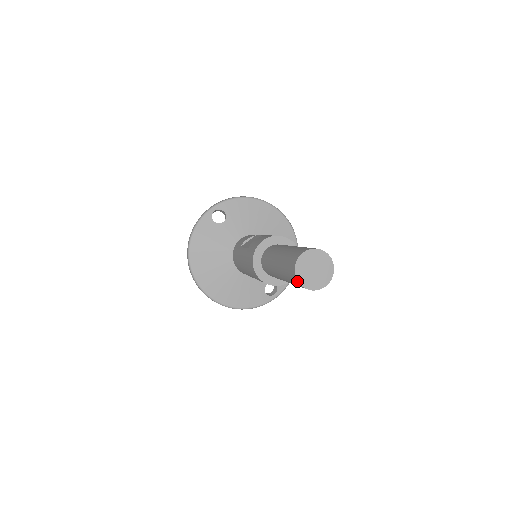
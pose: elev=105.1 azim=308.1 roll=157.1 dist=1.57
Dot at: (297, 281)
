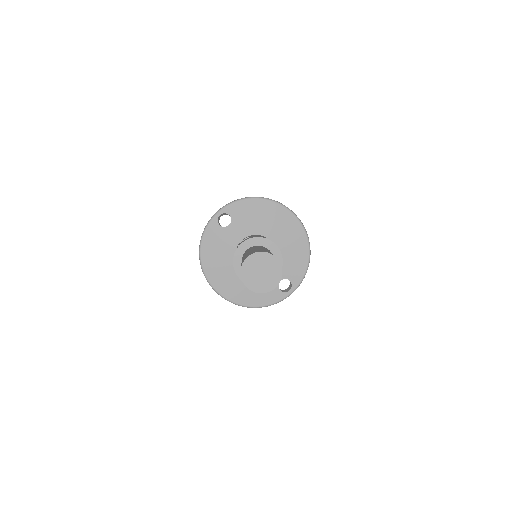
Dot at: (245, 285)
